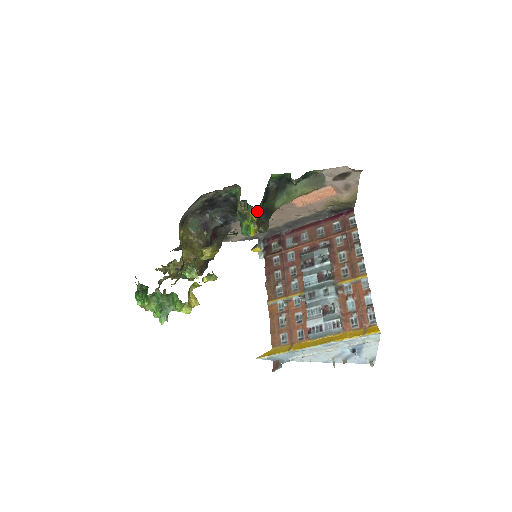
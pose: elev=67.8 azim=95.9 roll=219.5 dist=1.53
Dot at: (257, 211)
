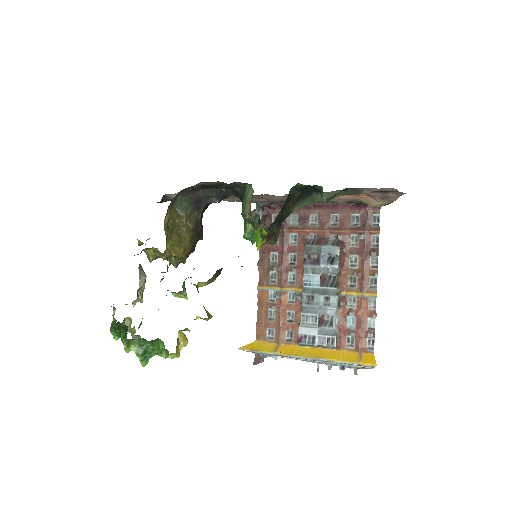
Dot at: (270, 227)
